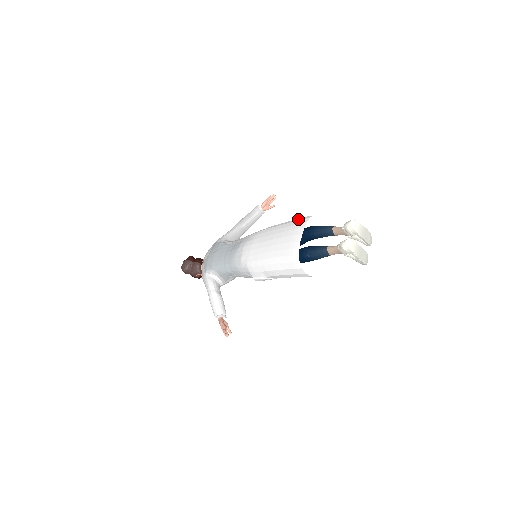
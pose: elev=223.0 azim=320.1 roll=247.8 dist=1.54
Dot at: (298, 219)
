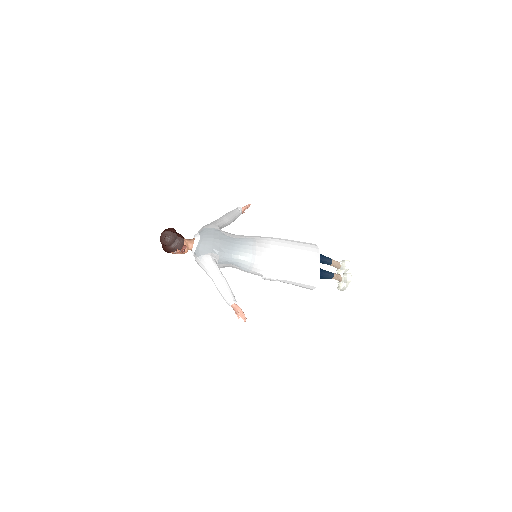
Dot at: (307, 243)
